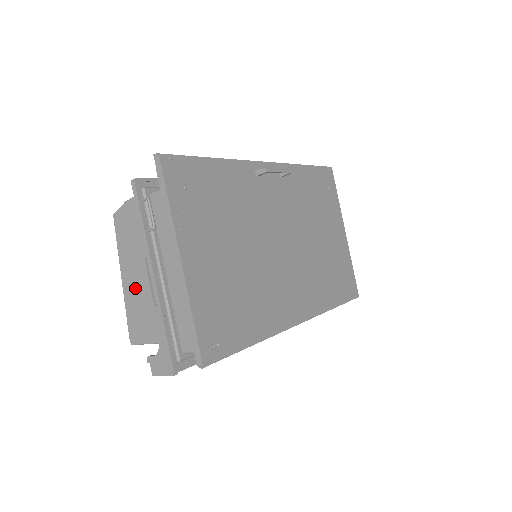
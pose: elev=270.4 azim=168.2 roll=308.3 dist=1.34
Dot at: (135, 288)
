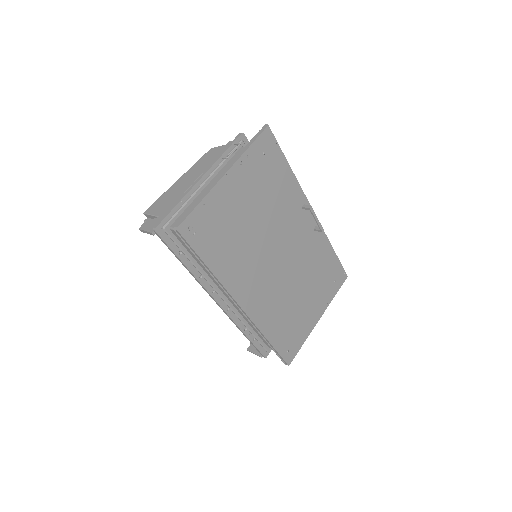
Dot at: (181, 185)
